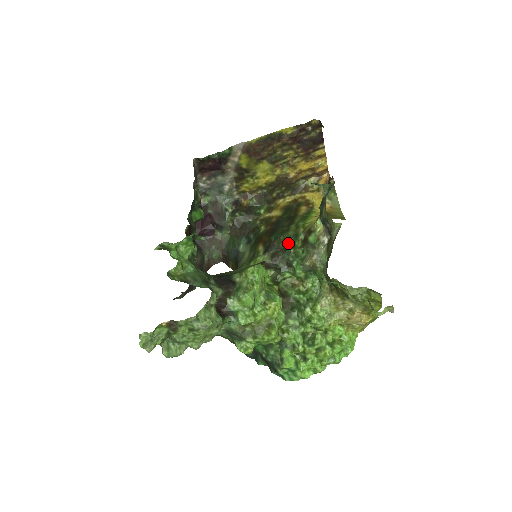
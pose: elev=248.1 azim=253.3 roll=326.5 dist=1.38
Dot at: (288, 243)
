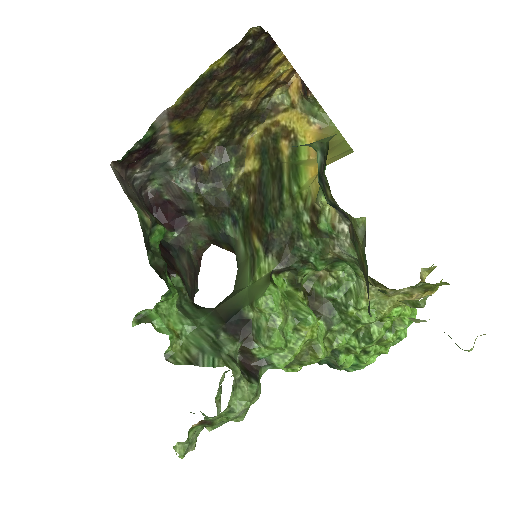
Dot at: (291, 232)
